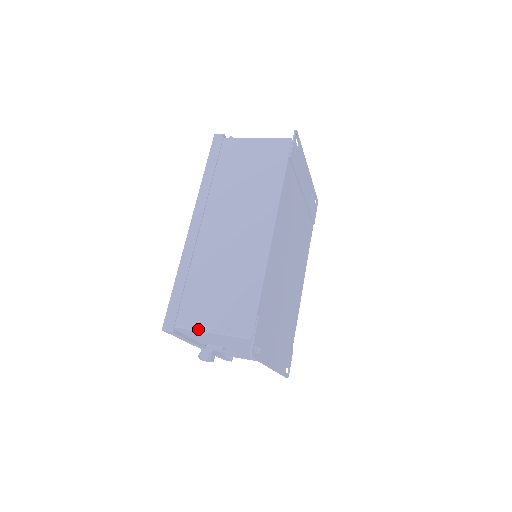
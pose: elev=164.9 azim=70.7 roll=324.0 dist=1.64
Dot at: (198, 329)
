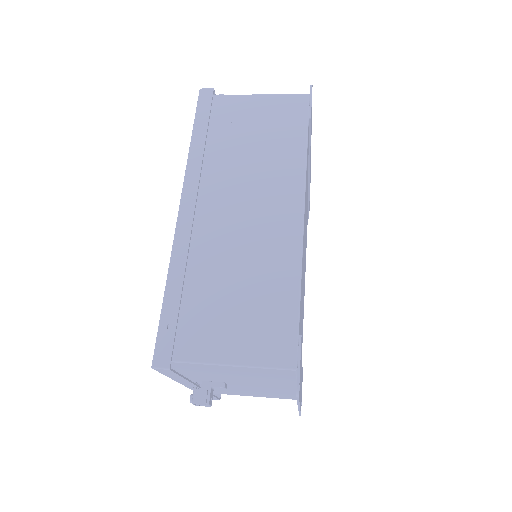
Dot at: (210, 362)
